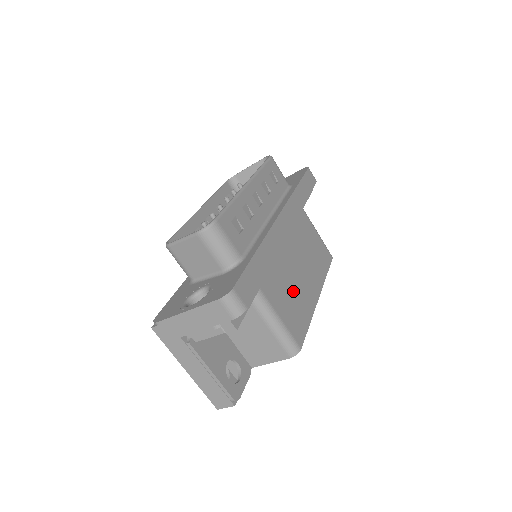
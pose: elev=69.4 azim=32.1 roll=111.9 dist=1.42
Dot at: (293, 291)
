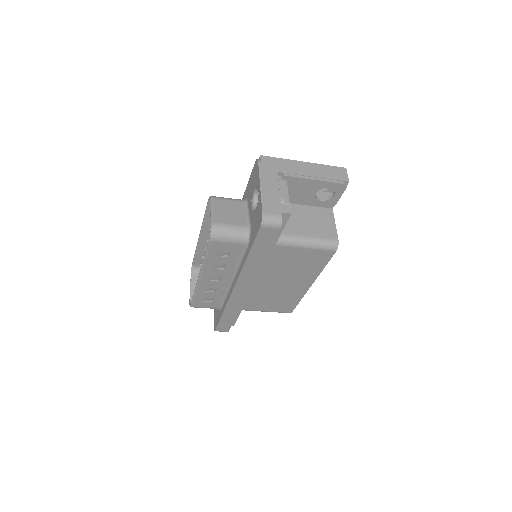
Dot at: (276, 297)
